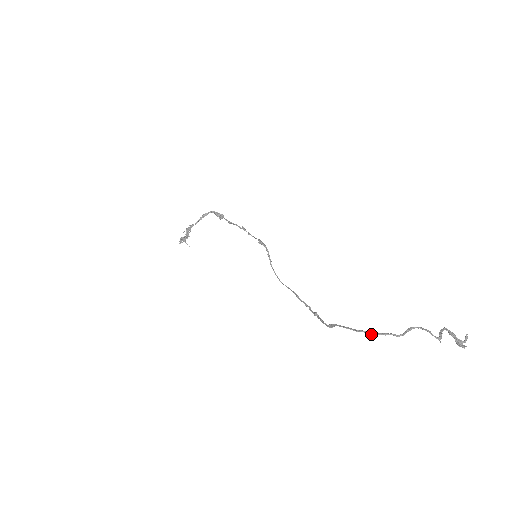
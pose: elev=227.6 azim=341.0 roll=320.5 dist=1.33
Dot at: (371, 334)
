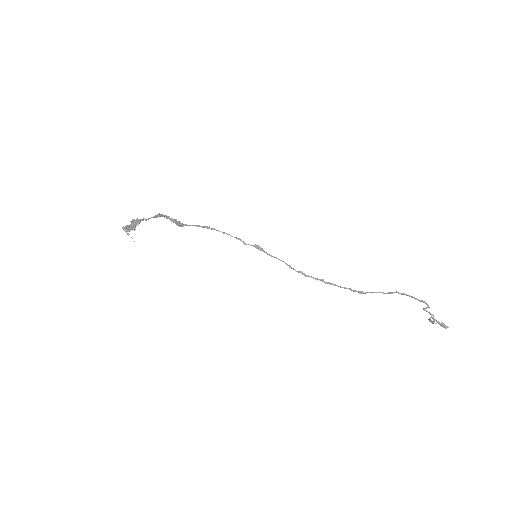
Dot at: (419, 300)
